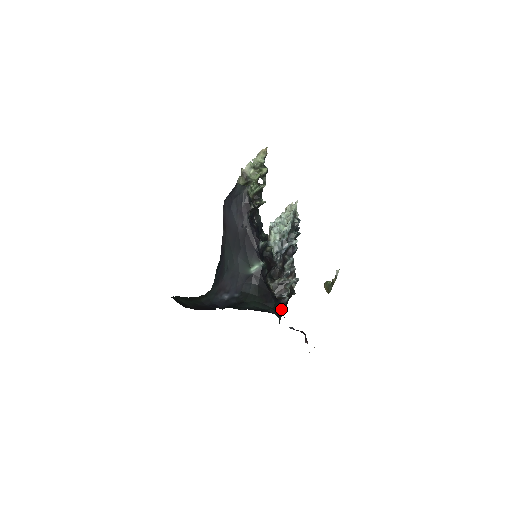
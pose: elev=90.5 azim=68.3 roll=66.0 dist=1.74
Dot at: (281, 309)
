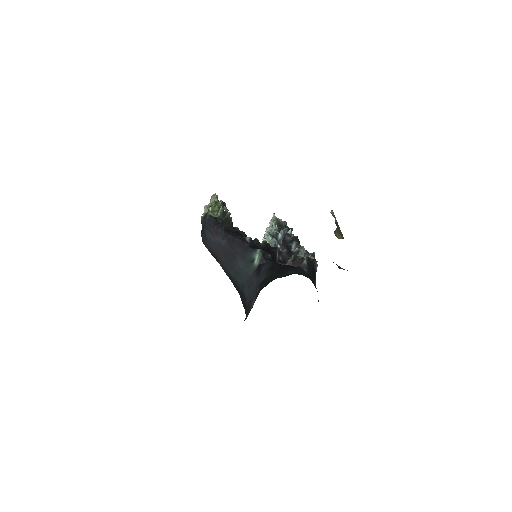
Dot at: (306, 273)
